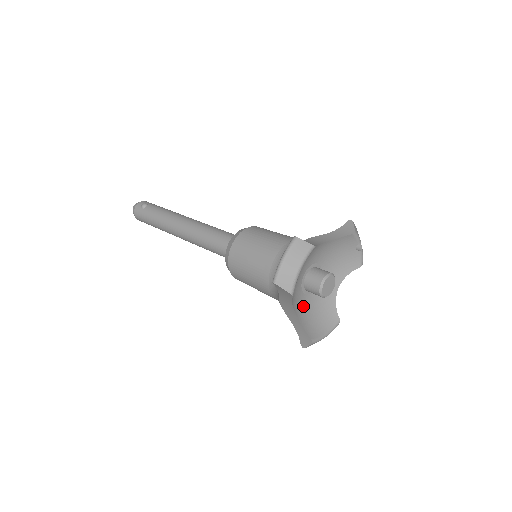
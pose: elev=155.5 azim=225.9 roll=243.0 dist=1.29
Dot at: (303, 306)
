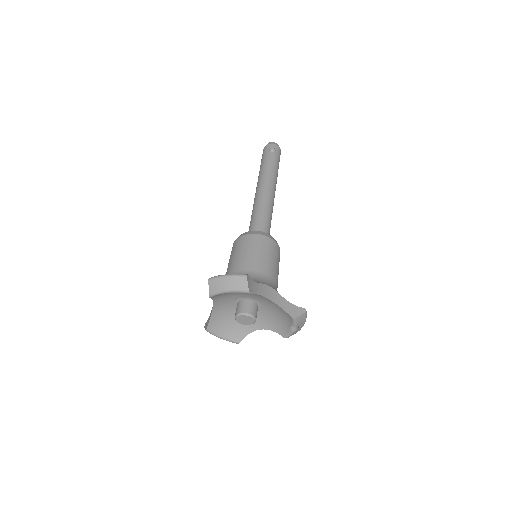
Dot at: (226, 310)
